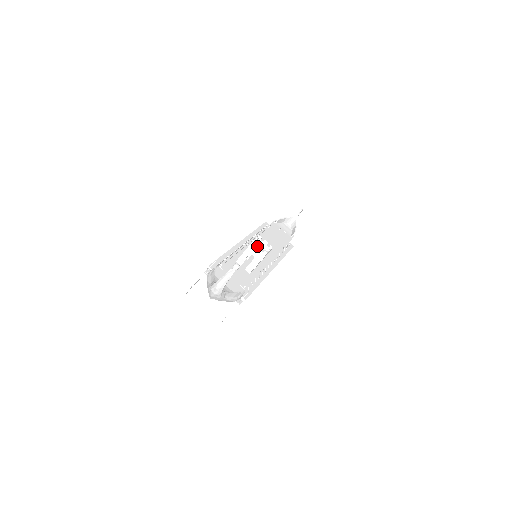
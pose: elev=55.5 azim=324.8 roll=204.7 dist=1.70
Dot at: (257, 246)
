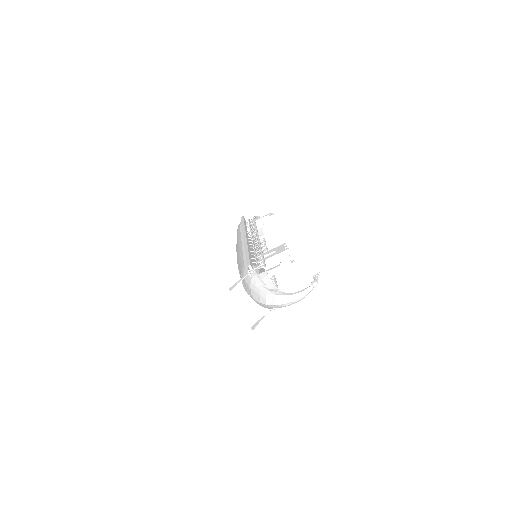
Dot at: occluded
